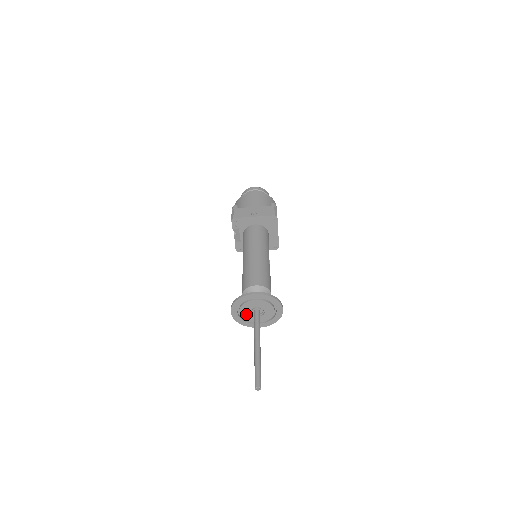
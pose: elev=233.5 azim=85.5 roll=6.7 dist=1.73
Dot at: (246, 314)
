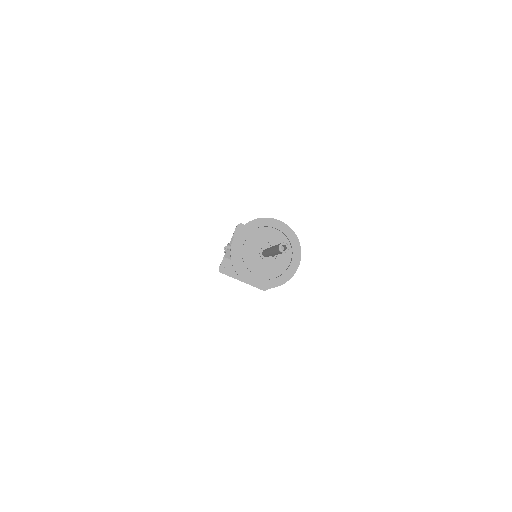
Dot at: (250, 251)
